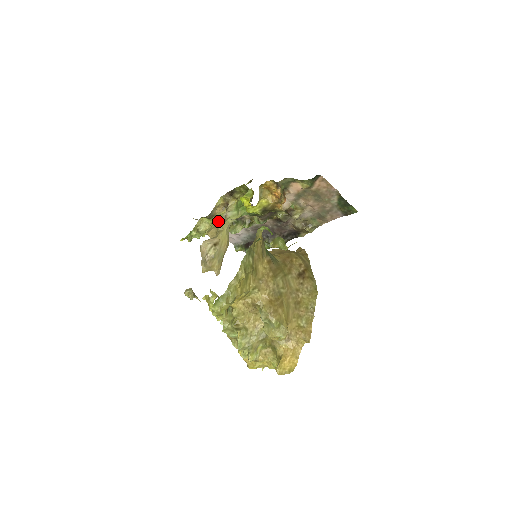
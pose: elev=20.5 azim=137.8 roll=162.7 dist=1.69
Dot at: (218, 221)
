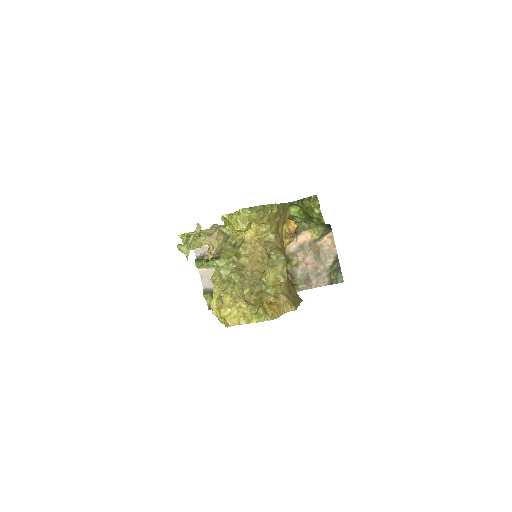
Dot at: occluded
